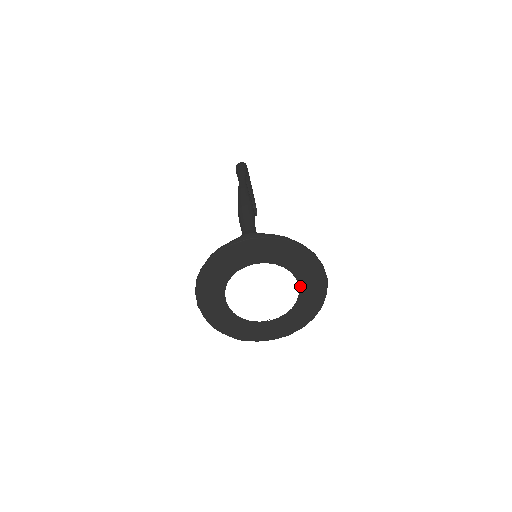
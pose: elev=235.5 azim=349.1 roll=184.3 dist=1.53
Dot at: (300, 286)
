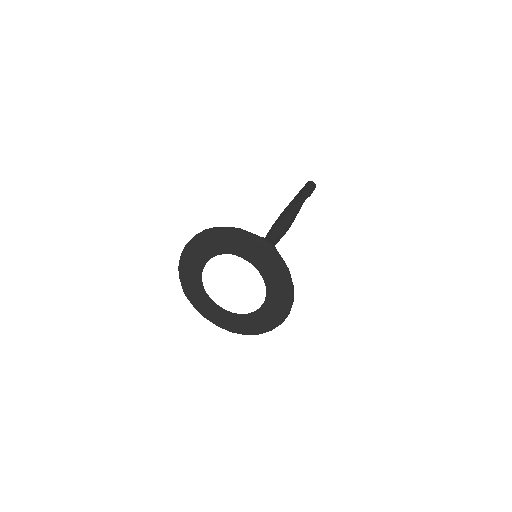
Dot at: (261, 308)
